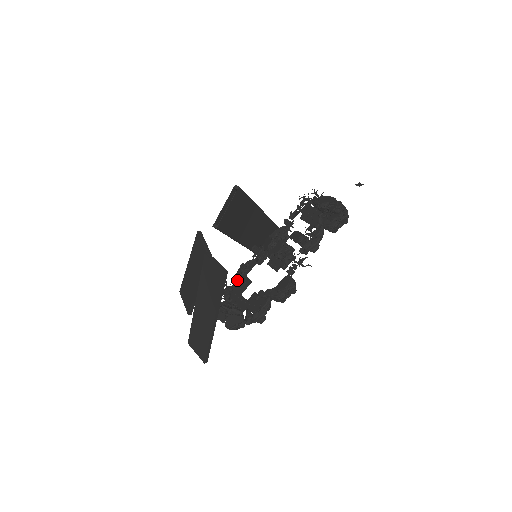
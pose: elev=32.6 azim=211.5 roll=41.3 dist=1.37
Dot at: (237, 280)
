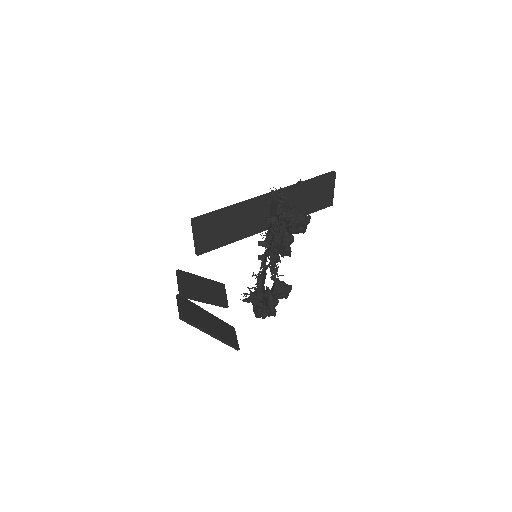
Dot at: occluded
